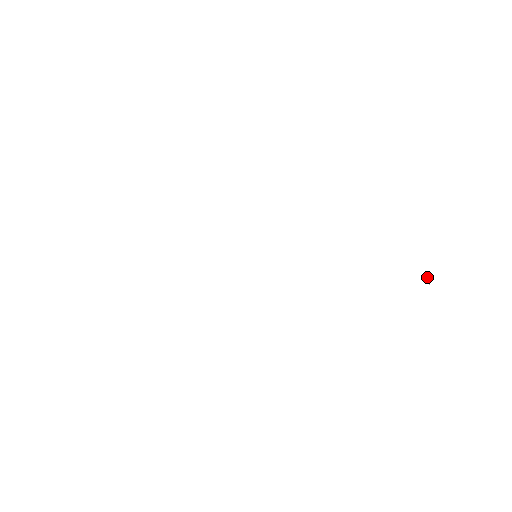
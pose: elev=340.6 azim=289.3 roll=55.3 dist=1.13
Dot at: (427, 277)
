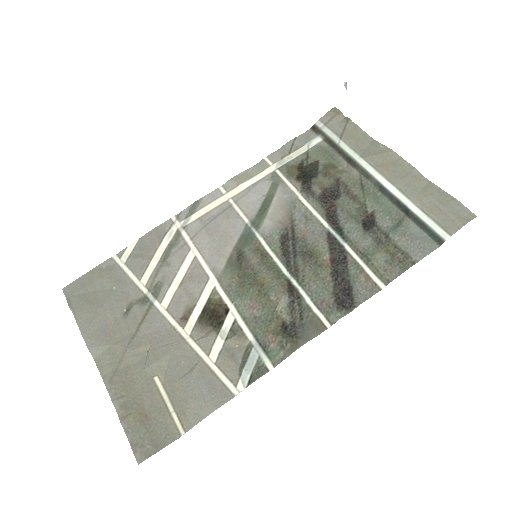
Dot at: (344, 84)
